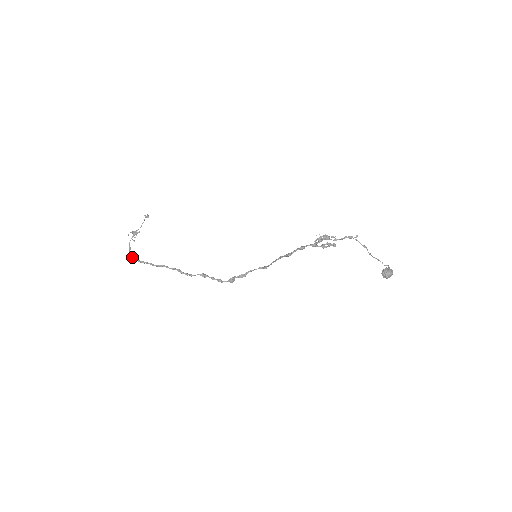
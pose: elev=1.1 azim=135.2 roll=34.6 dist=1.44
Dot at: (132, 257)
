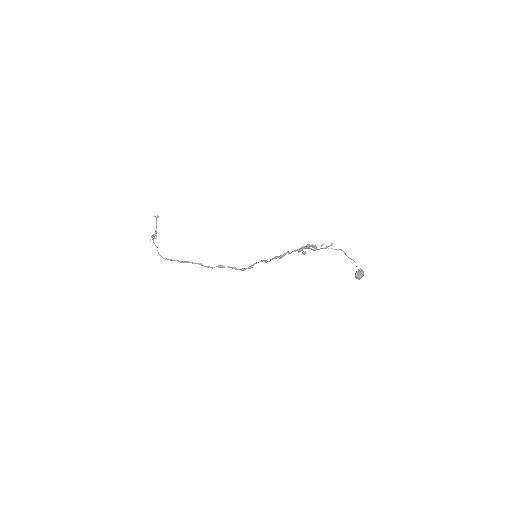
Dot at: (162, 257)
